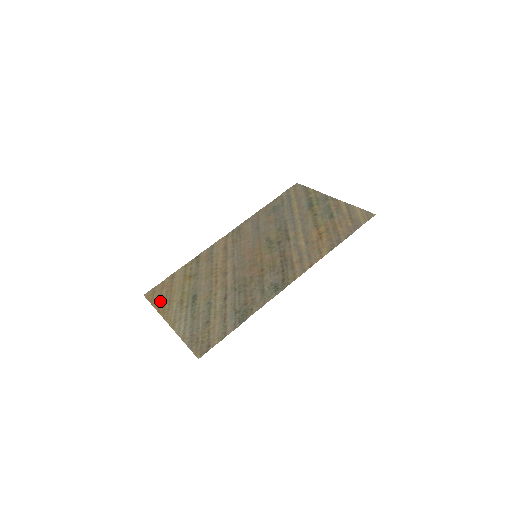
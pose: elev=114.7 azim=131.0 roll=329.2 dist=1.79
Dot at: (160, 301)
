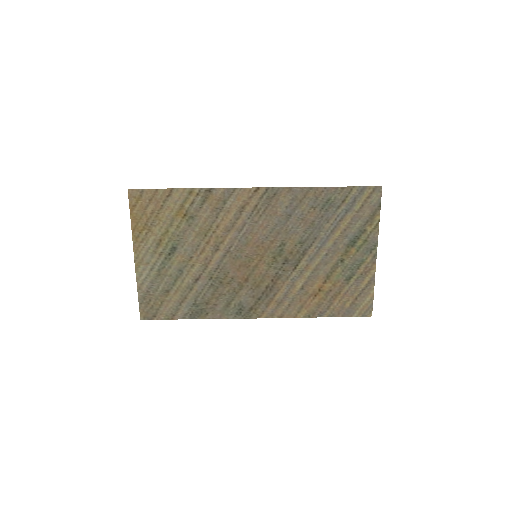
Dot at: (140, 219)
